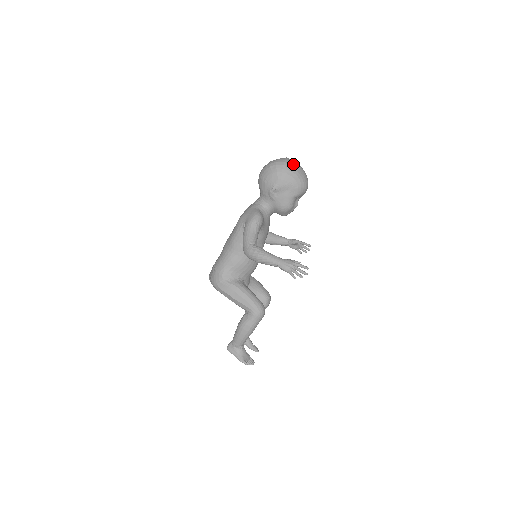
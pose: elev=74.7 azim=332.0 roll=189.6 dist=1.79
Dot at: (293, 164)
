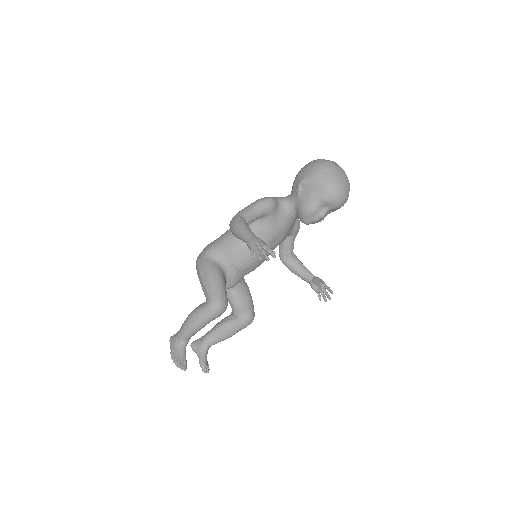
Dot at: (337, 167)
